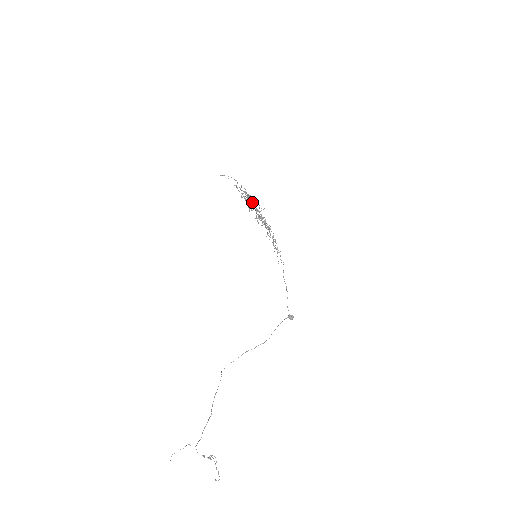
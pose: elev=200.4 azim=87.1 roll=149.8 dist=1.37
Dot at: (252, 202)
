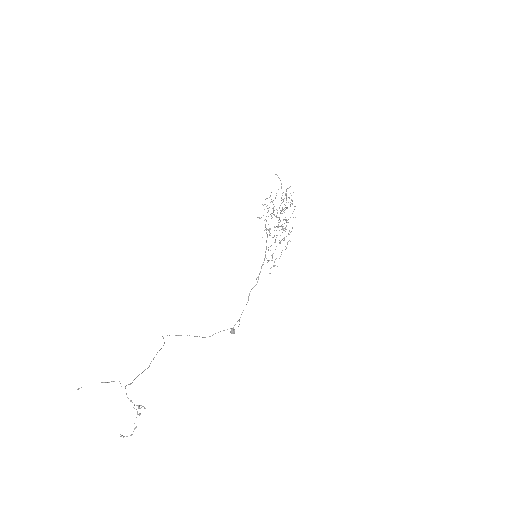
Dot at: occluded
